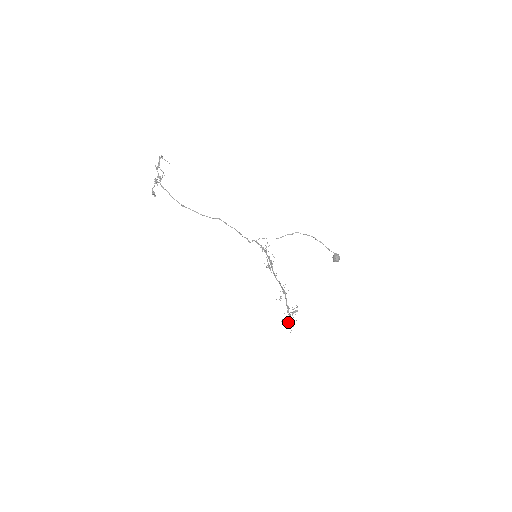
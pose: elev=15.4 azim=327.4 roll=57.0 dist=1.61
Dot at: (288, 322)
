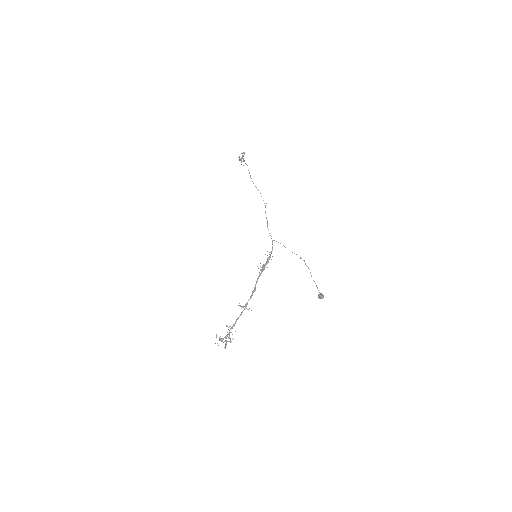
Dot at: occluded
